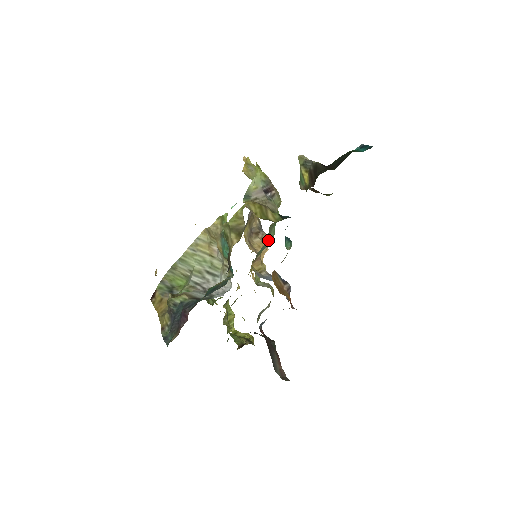
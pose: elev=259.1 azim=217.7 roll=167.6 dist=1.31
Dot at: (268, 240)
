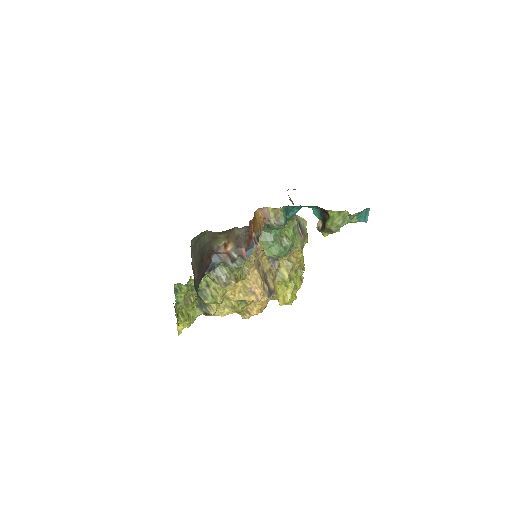
Dot at: (274, 237)
